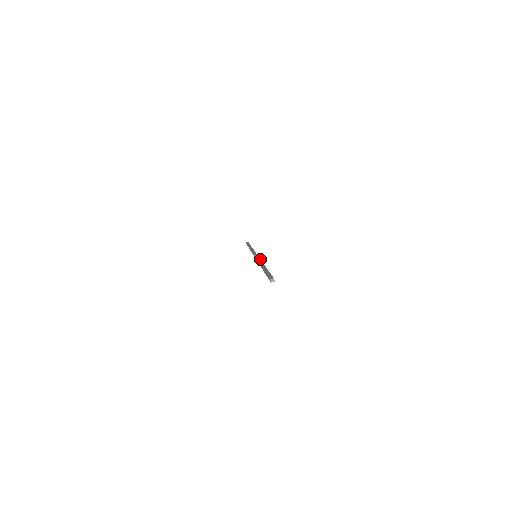
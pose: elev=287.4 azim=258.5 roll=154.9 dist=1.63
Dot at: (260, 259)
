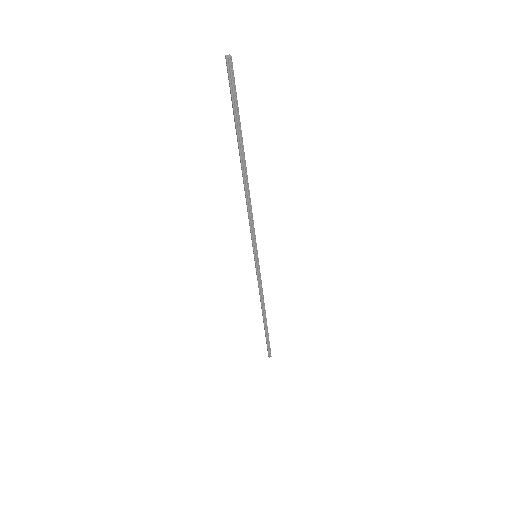
Dot at: (252, 215)
